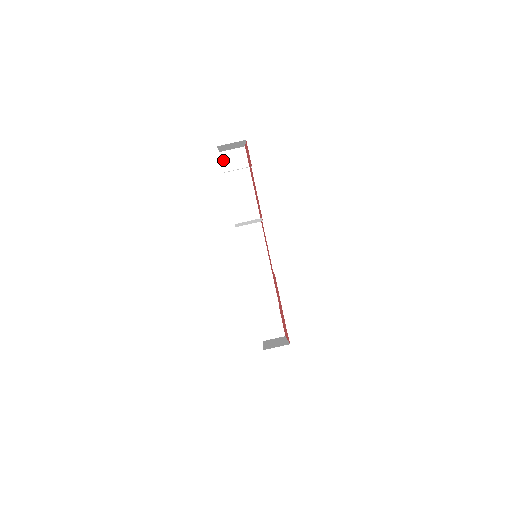
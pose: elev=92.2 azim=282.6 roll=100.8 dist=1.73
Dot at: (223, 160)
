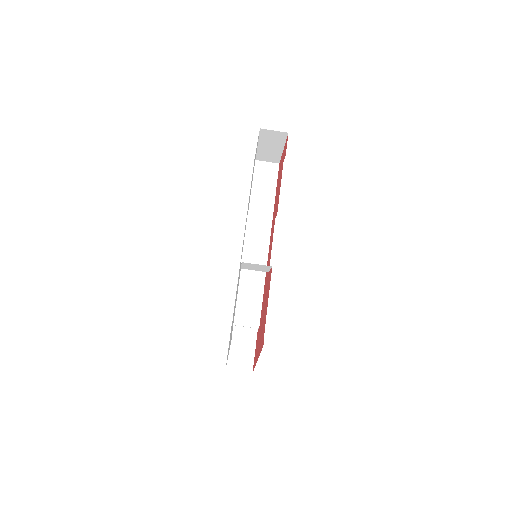
Dot at: (255, 168)
